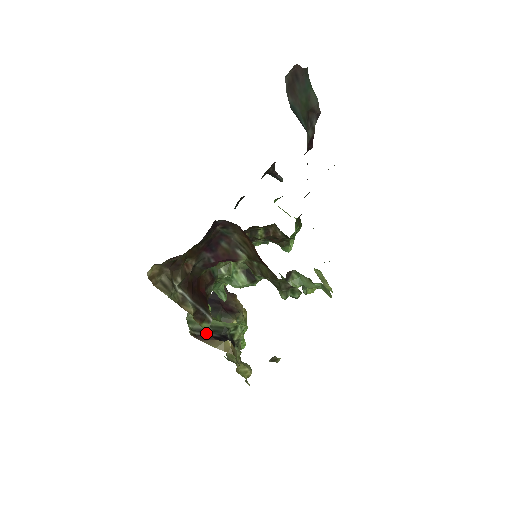
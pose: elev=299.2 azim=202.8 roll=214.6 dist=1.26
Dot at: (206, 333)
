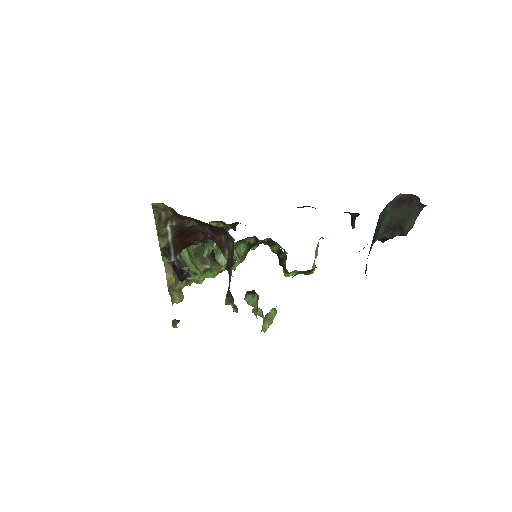
Dot at: occluded
